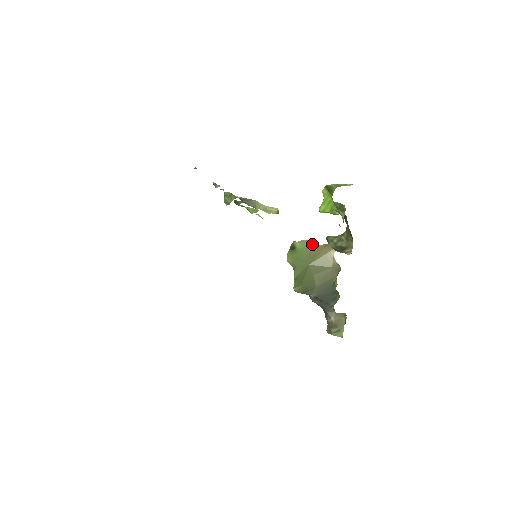
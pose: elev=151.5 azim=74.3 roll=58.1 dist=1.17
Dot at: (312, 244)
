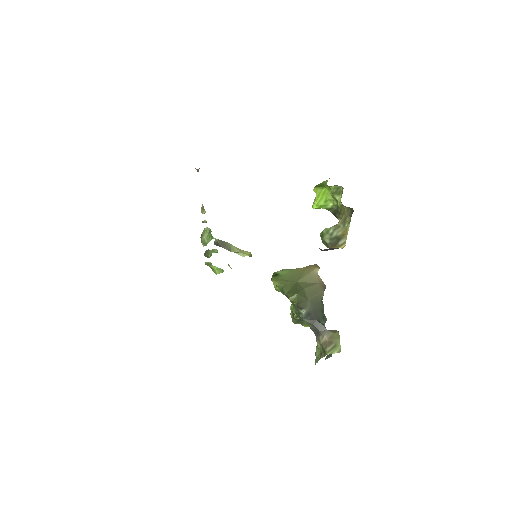
Dot at: occluded
